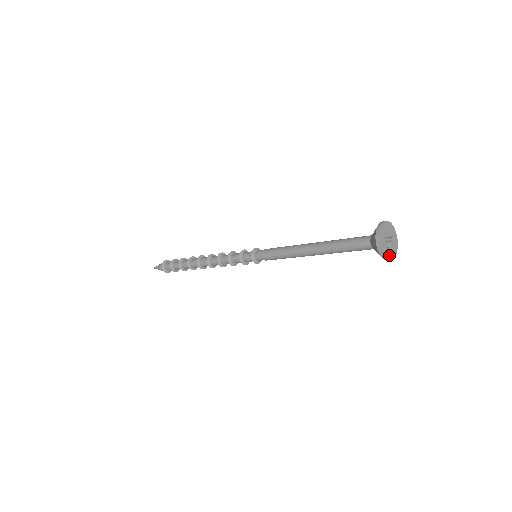
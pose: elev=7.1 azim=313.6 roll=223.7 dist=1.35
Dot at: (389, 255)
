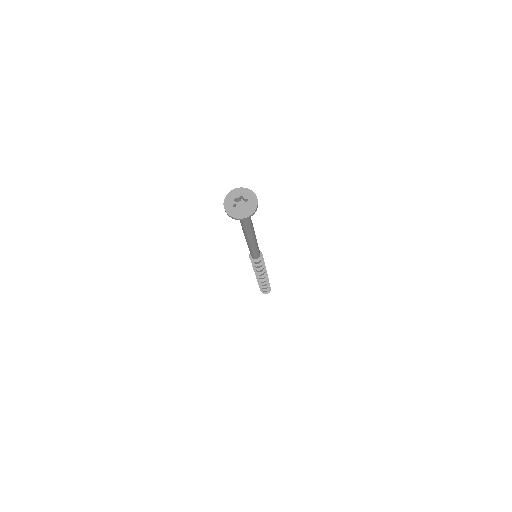
Dot at: (230, 211)
